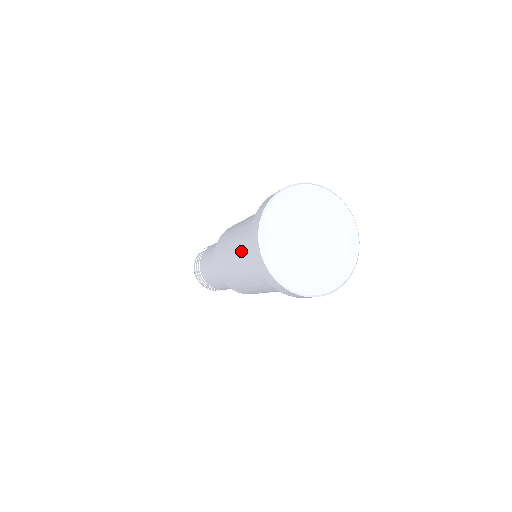
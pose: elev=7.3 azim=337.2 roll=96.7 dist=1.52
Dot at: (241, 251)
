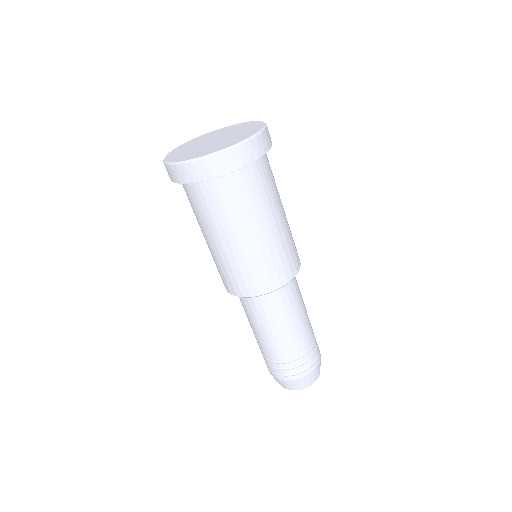
Dot at: (202, 222)
